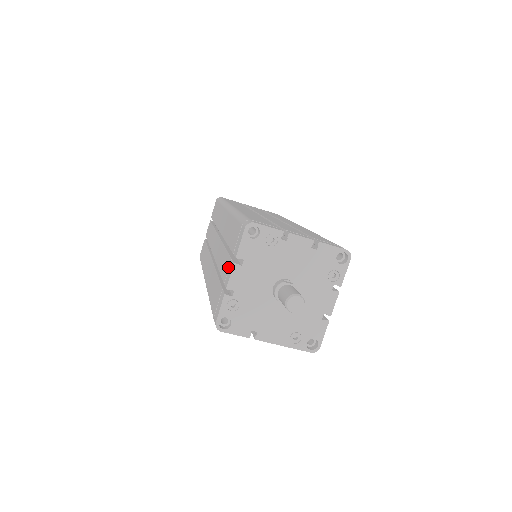
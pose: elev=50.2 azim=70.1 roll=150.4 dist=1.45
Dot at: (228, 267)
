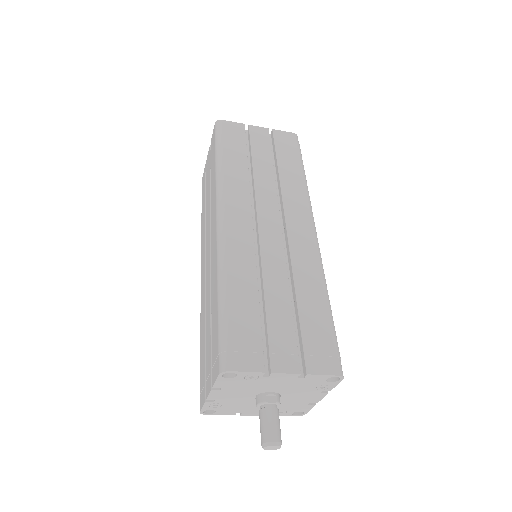
Dot at: (208, 372)
